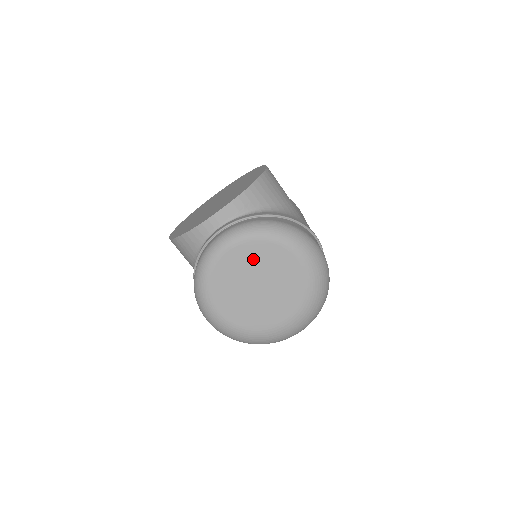
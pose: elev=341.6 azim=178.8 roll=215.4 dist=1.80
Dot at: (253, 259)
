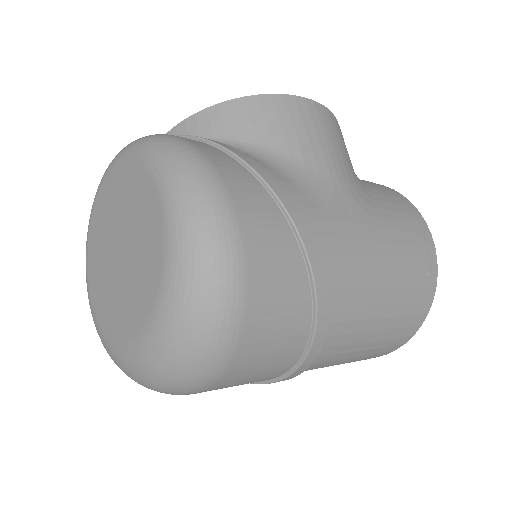
Dot at: (123, 195)
